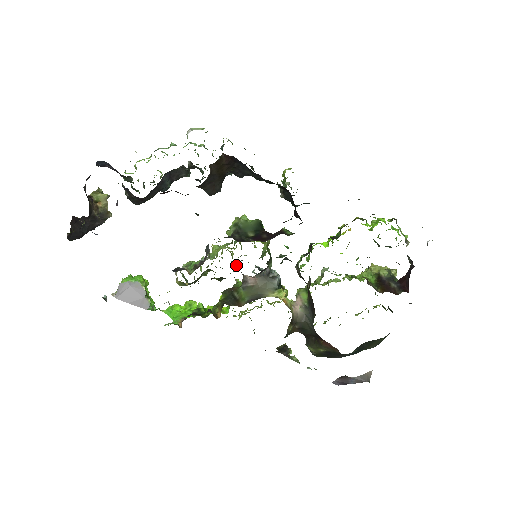
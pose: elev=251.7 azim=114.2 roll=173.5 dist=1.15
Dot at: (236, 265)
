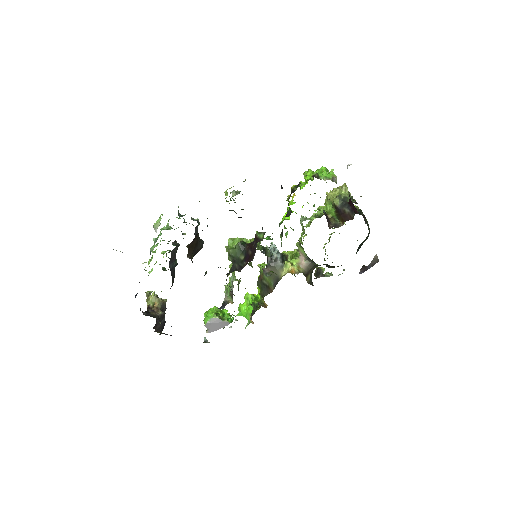
Dot at: (250, 262)
